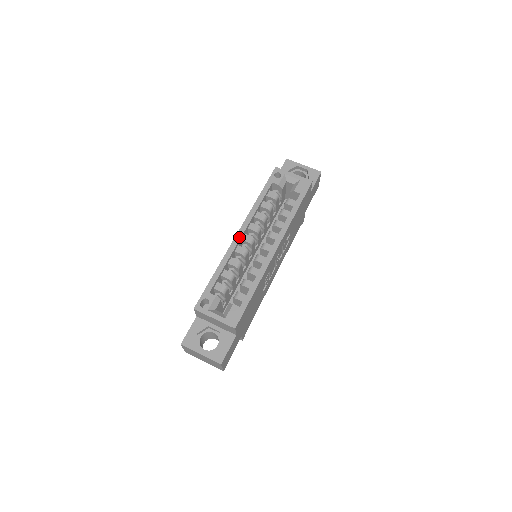
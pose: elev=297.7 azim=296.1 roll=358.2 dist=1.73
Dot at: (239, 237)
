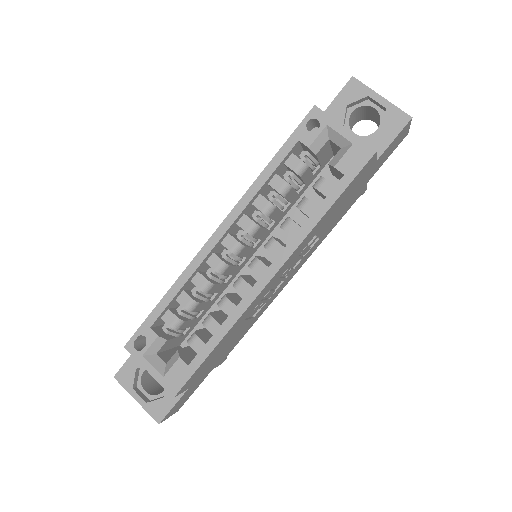
Dot at: (214, 241)
